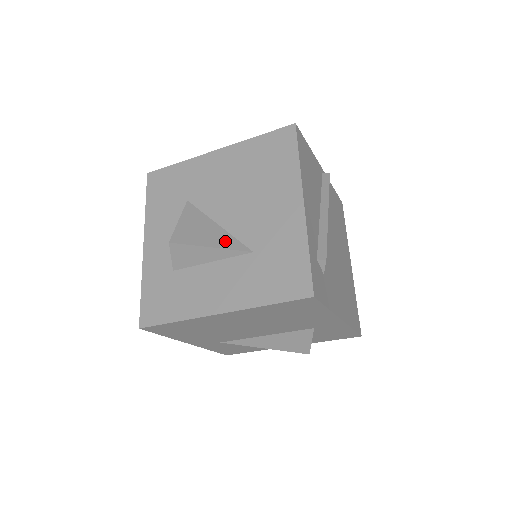
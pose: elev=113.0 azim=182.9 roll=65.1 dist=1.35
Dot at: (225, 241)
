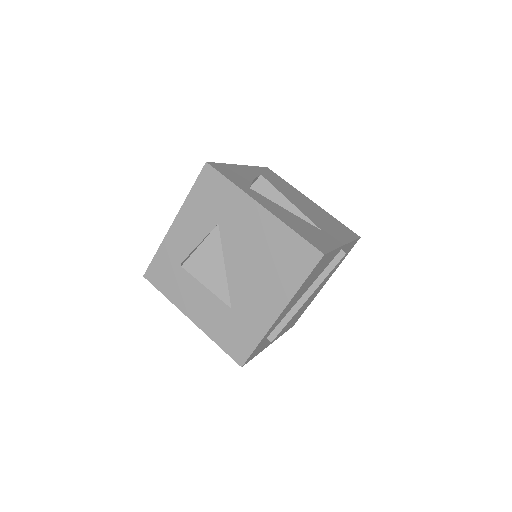
Dot at: (219, 287)
